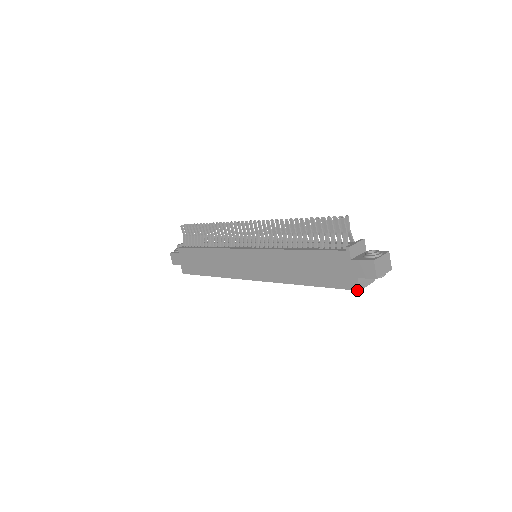
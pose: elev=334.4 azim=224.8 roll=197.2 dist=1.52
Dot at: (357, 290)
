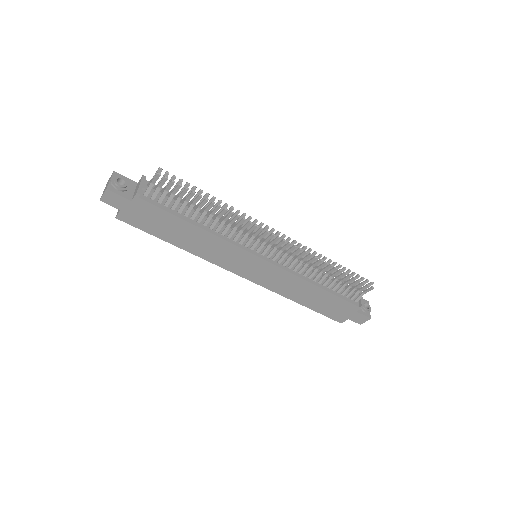
Dot at: occluded
